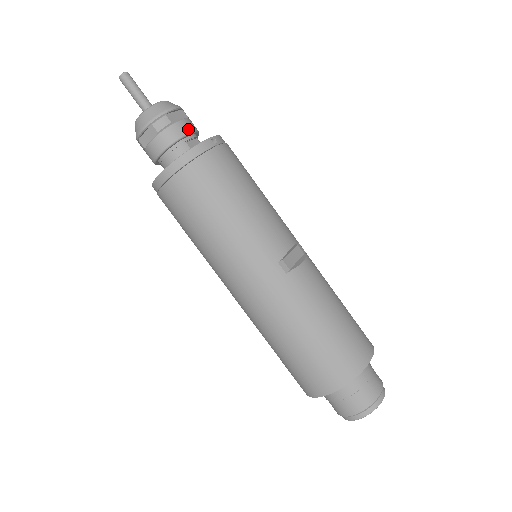
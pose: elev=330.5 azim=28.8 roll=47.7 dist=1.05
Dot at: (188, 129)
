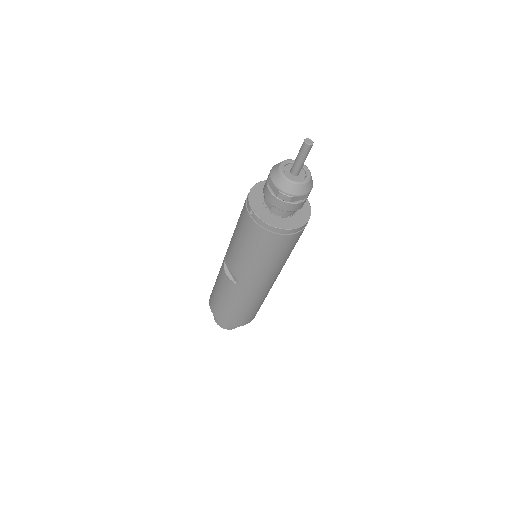
Dot at: occluded
